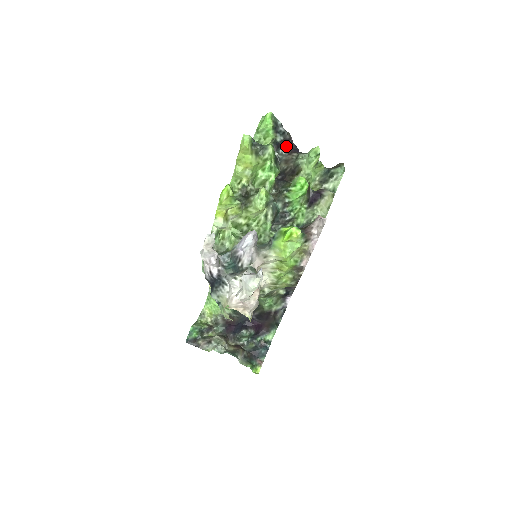
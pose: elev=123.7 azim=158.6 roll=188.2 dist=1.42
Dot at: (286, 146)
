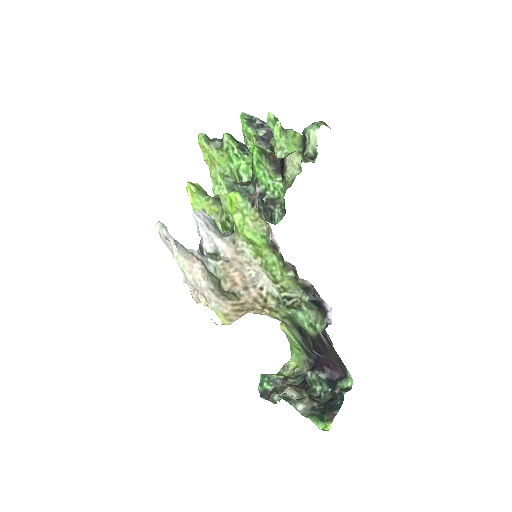
Dot at: occluded
